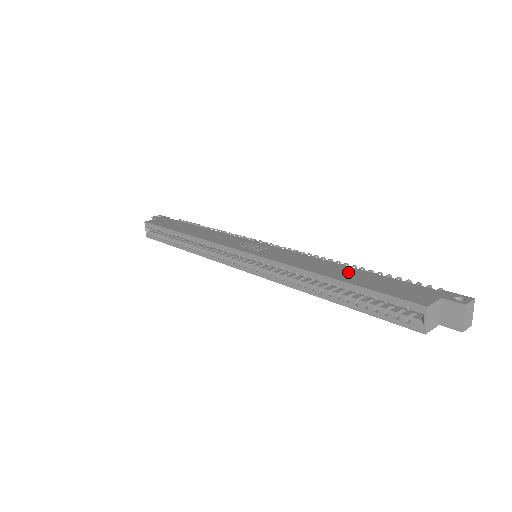
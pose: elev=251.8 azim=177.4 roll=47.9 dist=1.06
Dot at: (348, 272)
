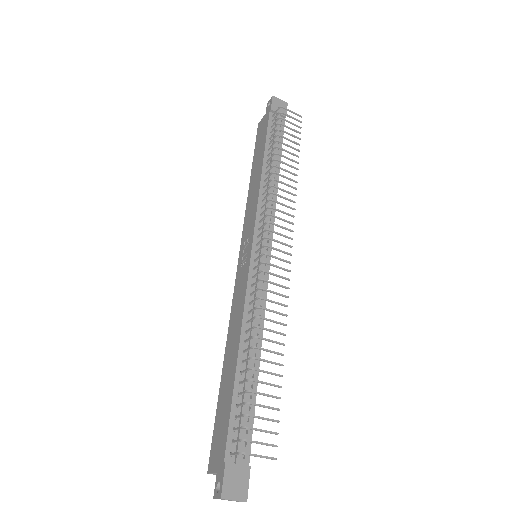
Dot at: (230, 369)
